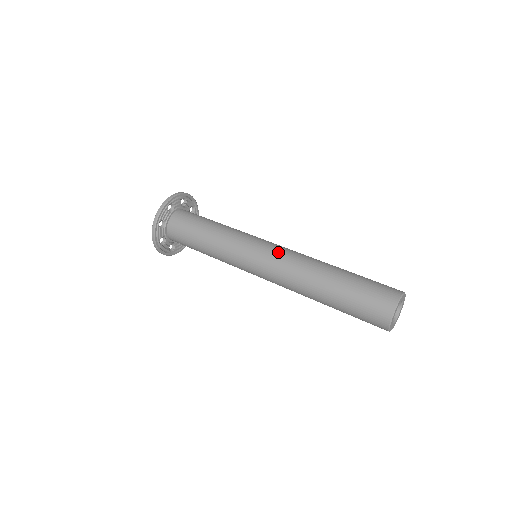
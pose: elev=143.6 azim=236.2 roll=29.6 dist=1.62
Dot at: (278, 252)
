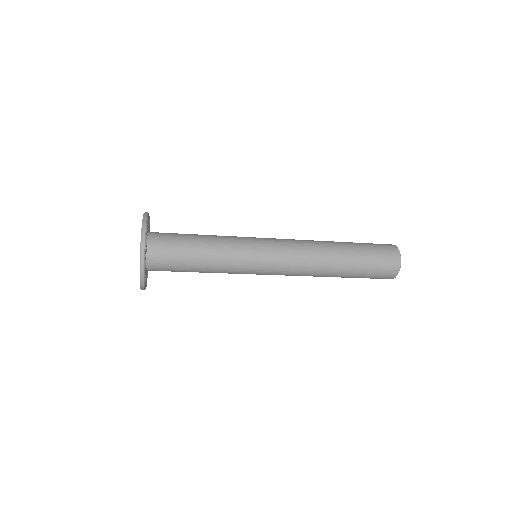
Dot at: (285, 239)
